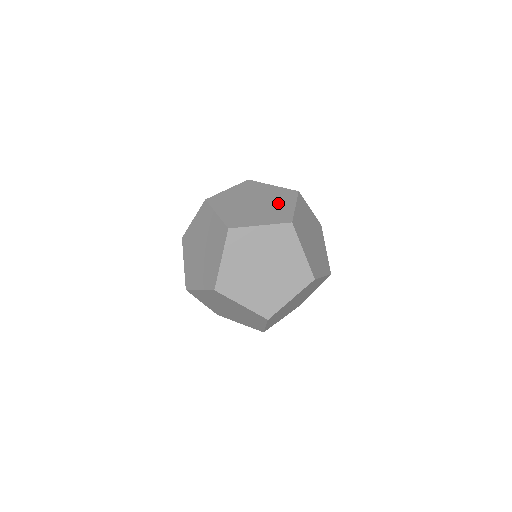
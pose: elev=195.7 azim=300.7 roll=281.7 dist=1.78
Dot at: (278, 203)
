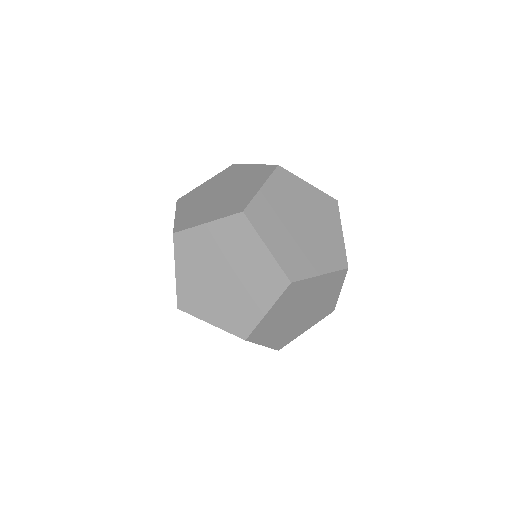
Dot at: (244, 187)
